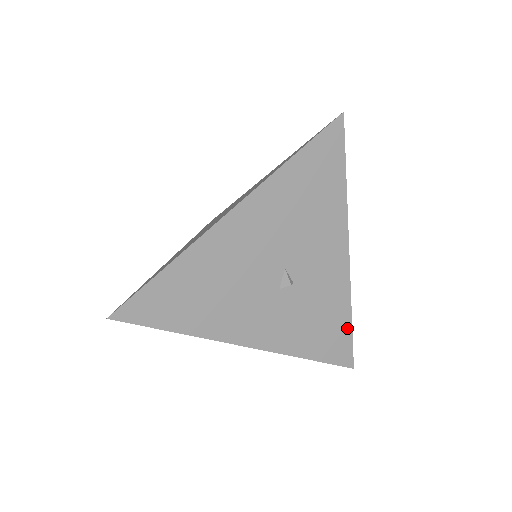
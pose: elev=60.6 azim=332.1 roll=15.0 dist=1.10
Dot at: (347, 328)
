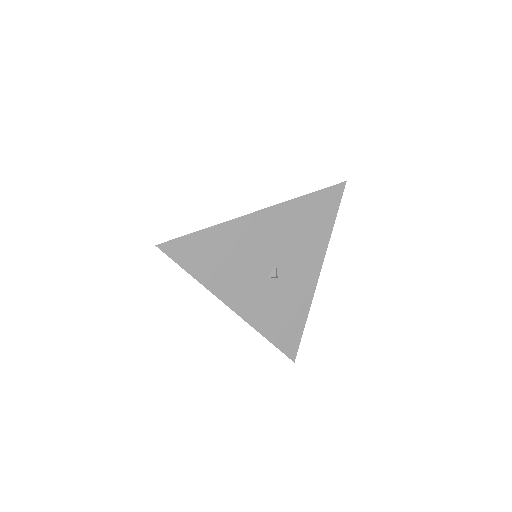
Dot at: (300, 328)
